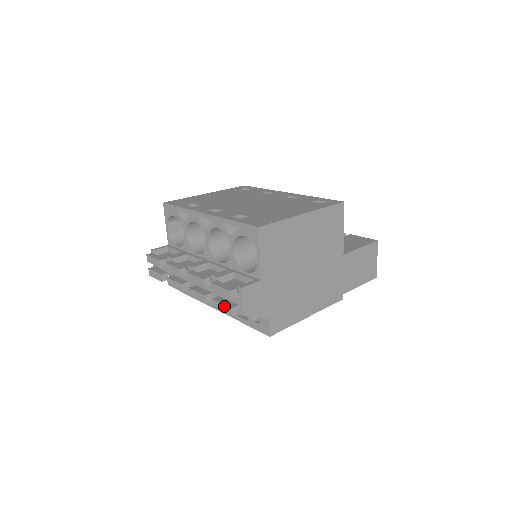
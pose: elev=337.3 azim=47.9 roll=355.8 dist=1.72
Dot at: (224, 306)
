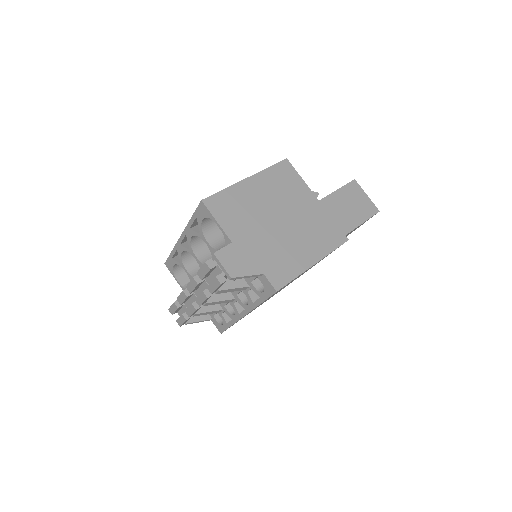
Dot at: (213, 282)
